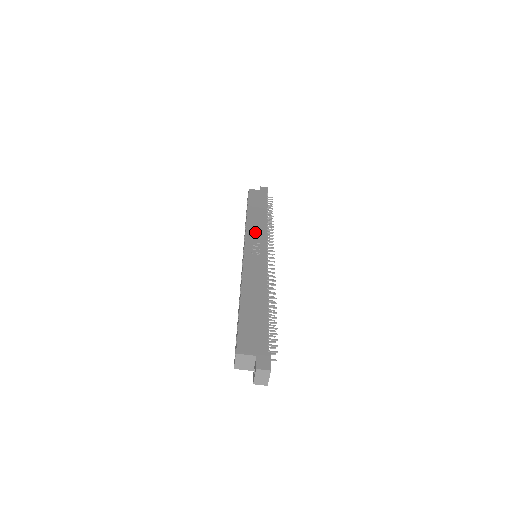
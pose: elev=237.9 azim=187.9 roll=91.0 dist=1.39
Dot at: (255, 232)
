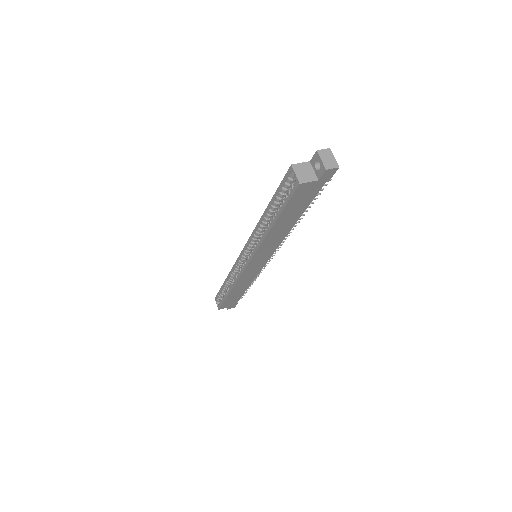
Dot at: occluded
